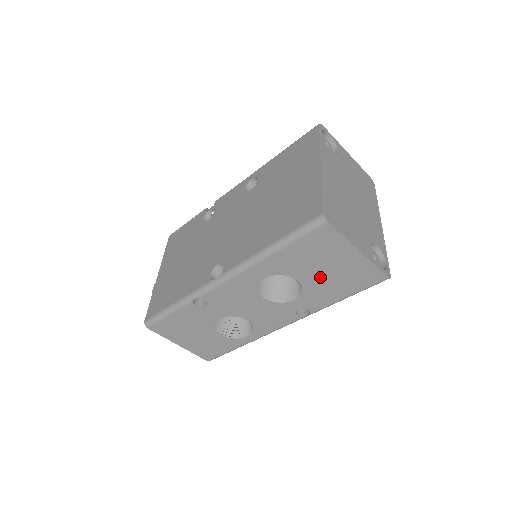
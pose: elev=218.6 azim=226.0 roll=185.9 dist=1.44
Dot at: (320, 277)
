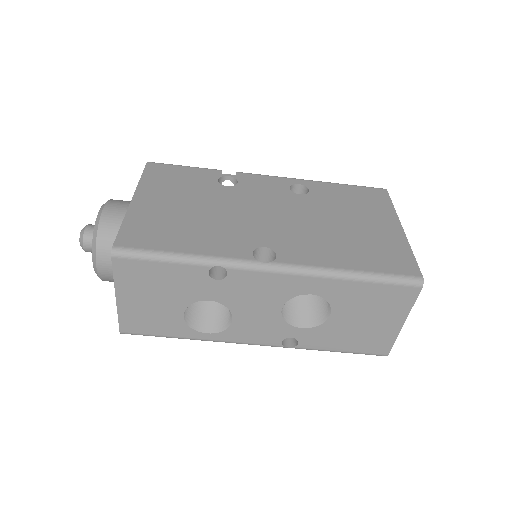
Dot at: (350, 323)
